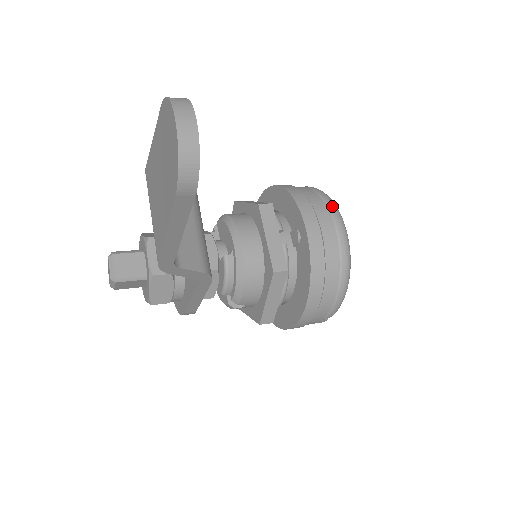
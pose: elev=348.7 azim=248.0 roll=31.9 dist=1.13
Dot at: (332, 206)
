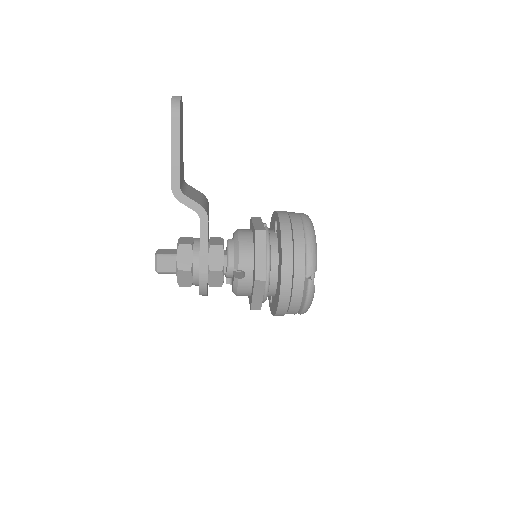
Dot at: occluded
